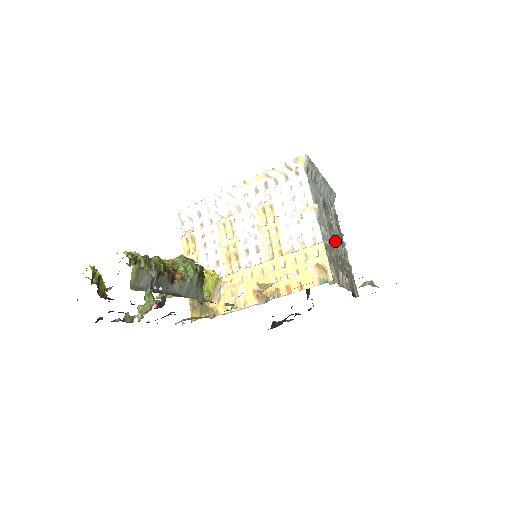
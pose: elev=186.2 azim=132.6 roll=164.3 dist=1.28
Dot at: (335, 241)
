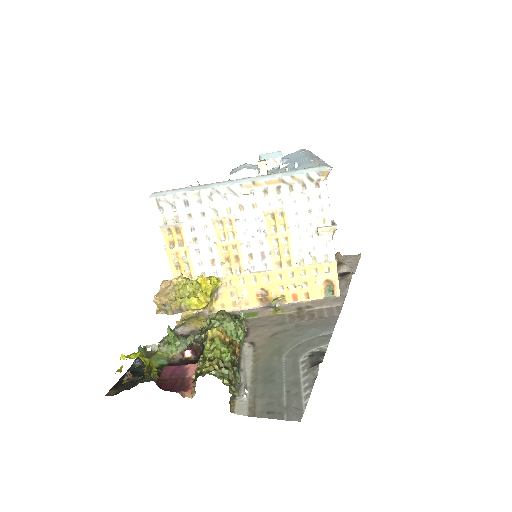
Dot at: occluded
